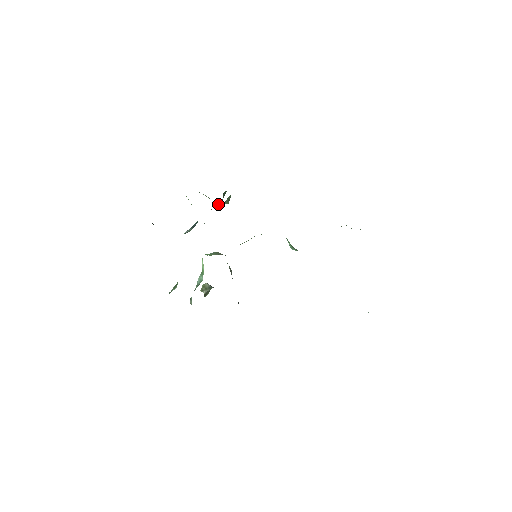
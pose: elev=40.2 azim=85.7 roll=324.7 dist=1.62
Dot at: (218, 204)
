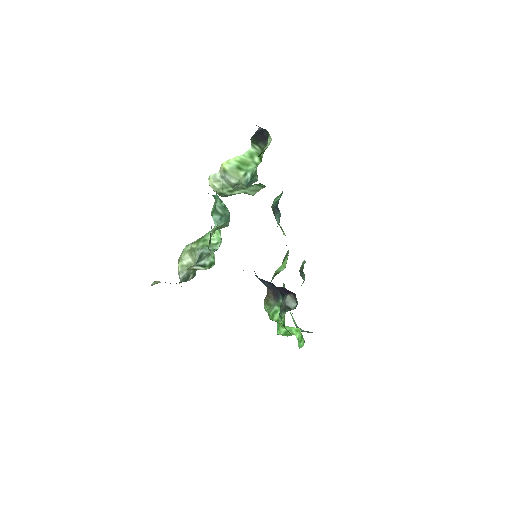
Dot at: (255, 187)
